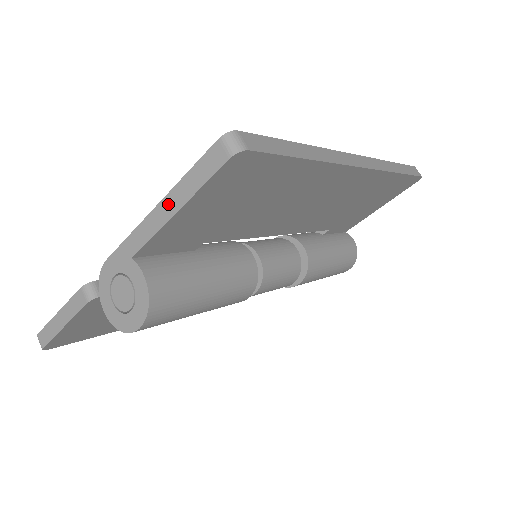
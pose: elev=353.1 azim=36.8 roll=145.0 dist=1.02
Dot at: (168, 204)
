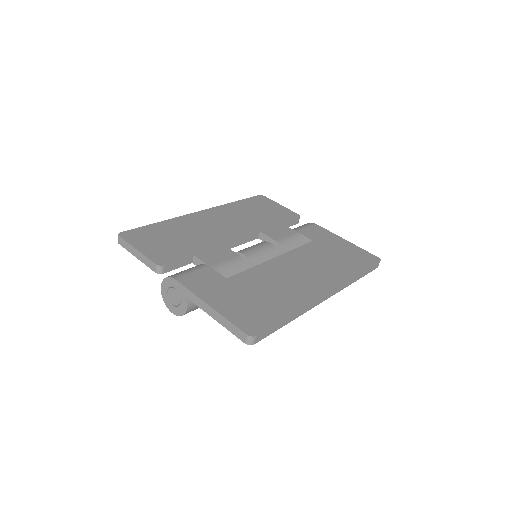
Dot at: (214, 313)
